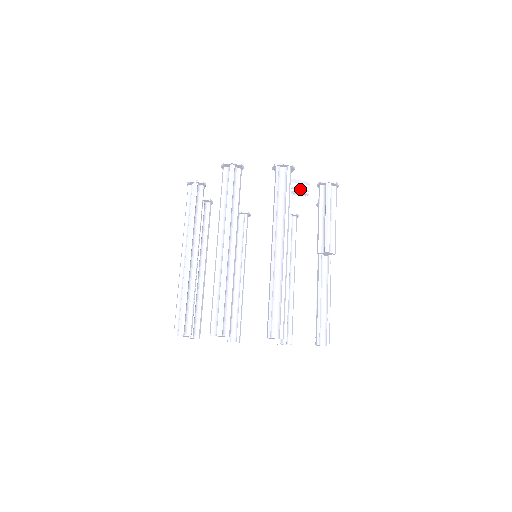
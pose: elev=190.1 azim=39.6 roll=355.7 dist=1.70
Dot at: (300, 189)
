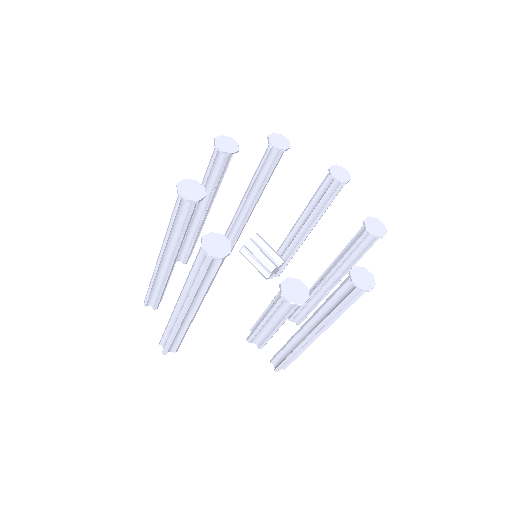
Dot at: (259, 266)
